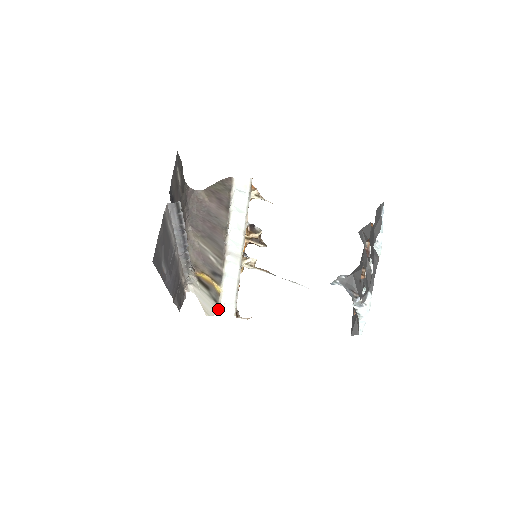
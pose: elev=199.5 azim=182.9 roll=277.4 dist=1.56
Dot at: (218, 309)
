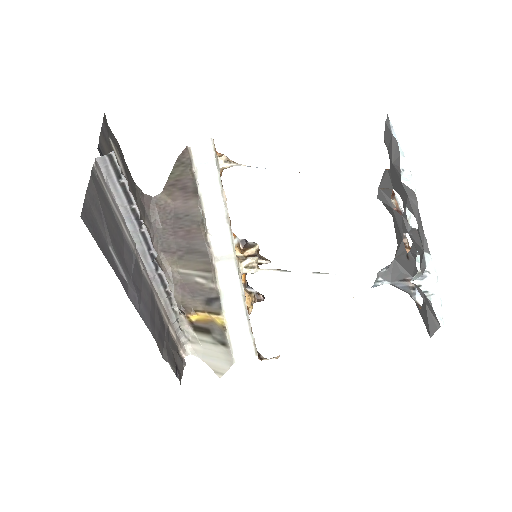
Dot at: (230, 354)
